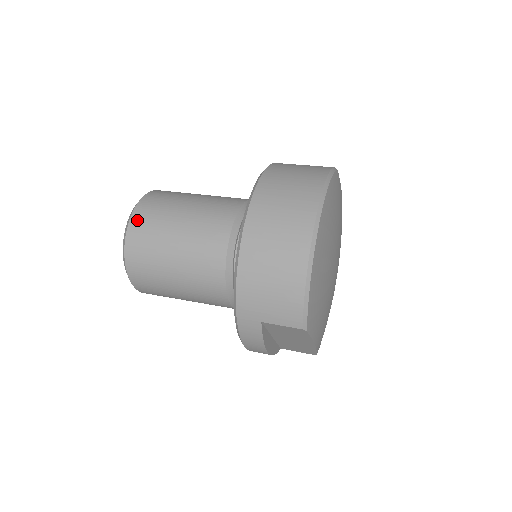
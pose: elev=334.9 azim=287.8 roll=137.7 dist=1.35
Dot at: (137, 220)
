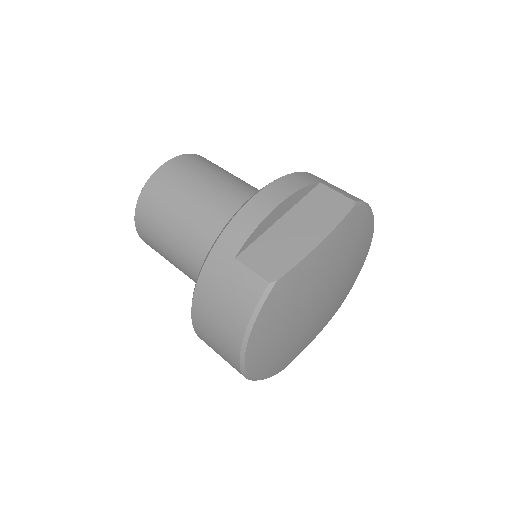
Dot at: (142, 238)
